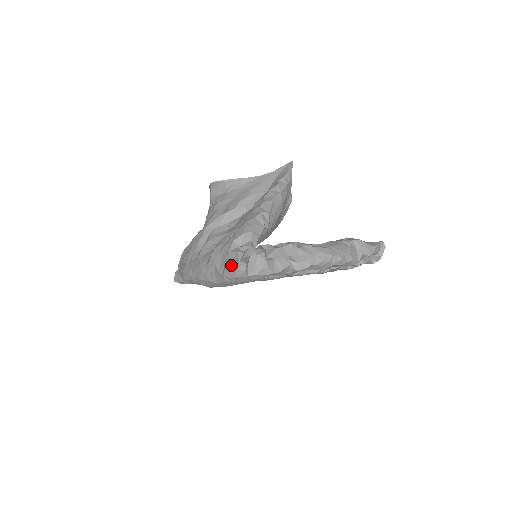
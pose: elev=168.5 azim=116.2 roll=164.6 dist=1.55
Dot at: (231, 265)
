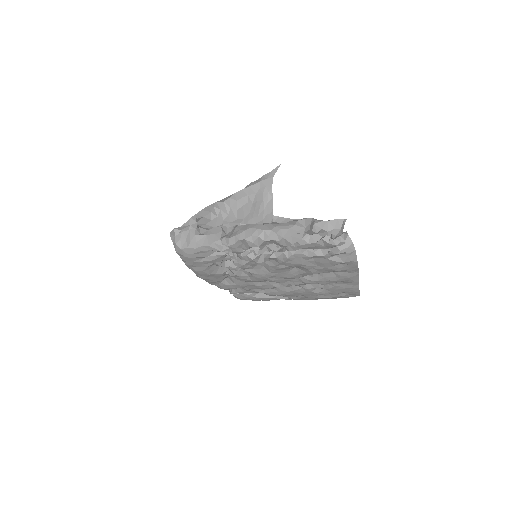
Dot at: occluded
